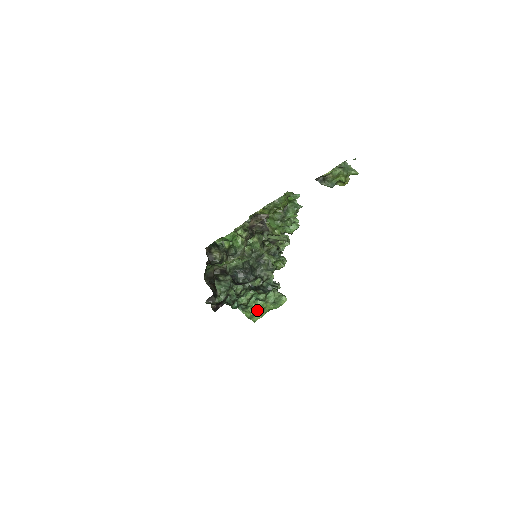
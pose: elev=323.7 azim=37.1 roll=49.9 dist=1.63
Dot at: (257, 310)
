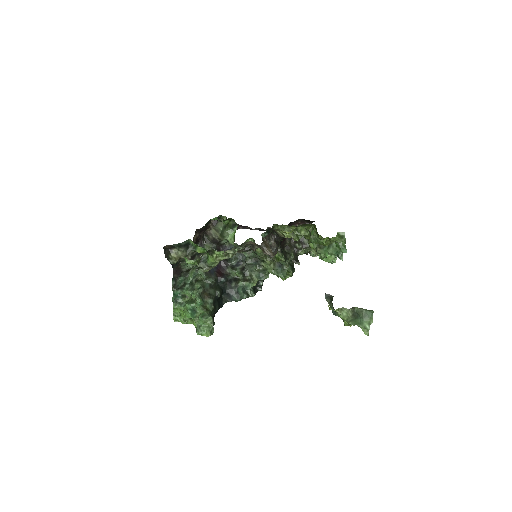
Dot at: occluded
